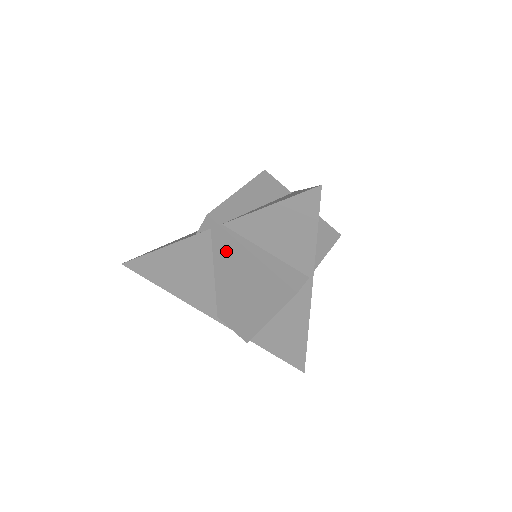
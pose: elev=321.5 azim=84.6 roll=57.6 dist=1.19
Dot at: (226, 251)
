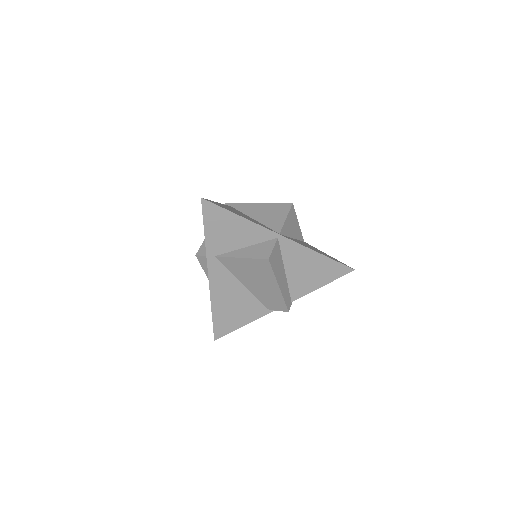
Dot at: occluded
